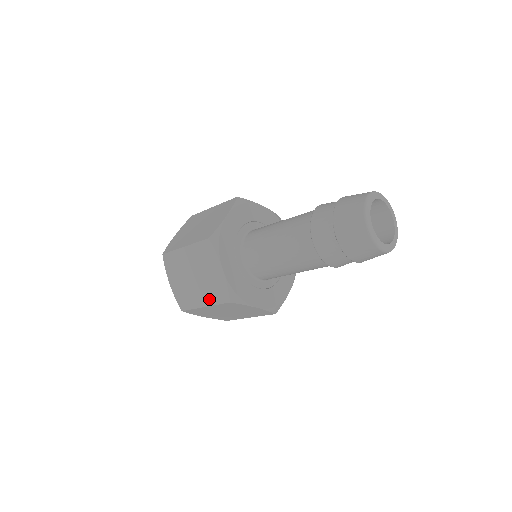
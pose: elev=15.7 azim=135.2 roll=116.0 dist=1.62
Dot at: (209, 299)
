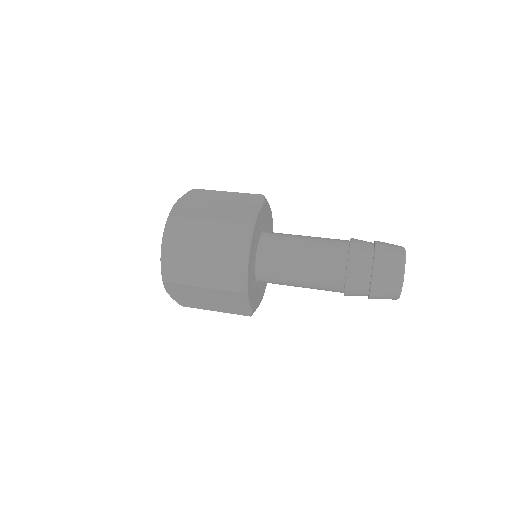
Dot at: (212, 281)
